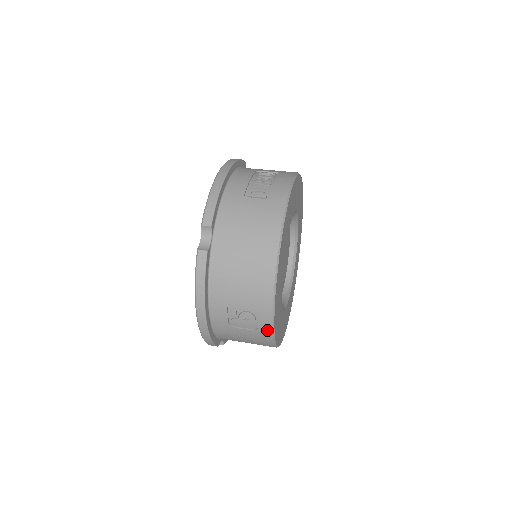
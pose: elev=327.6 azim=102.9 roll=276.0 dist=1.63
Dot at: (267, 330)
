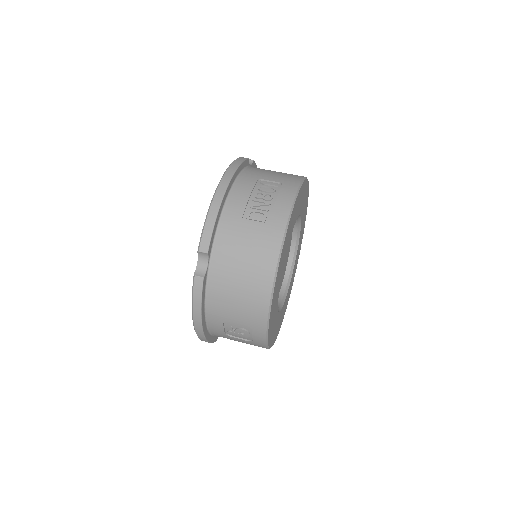
Dot at: (261, 343)
